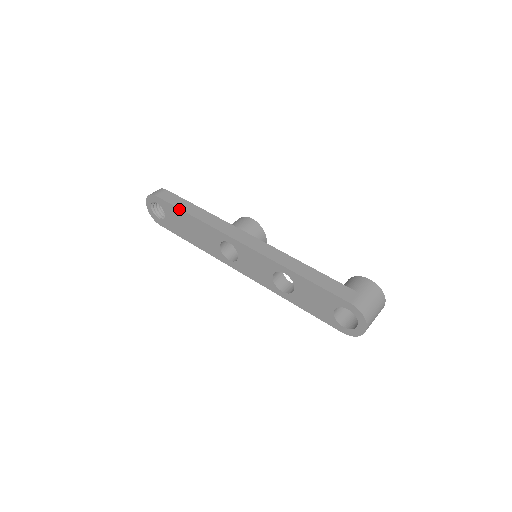
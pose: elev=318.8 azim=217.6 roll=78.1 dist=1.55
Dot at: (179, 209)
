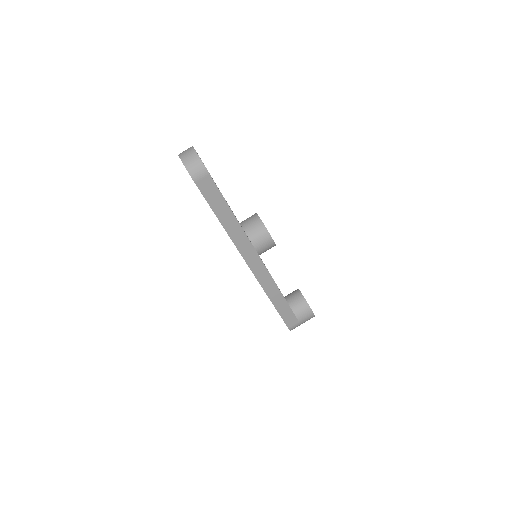
Dot at: (212, 210)
